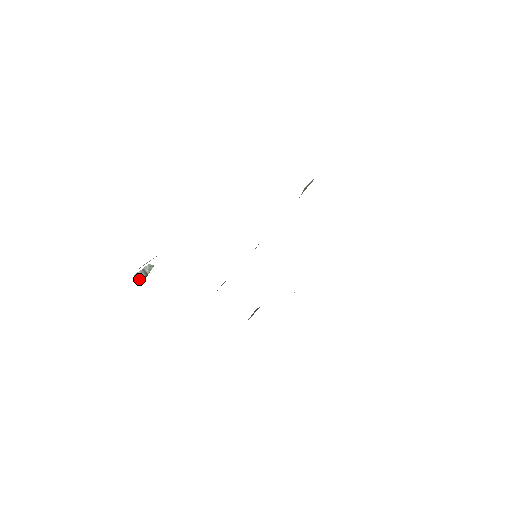
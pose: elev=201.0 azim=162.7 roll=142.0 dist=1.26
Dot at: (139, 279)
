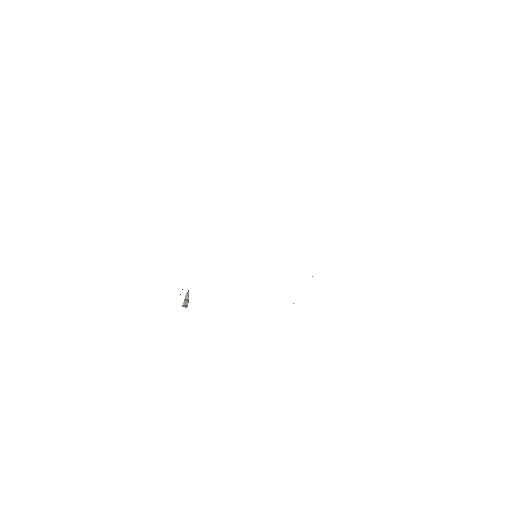
Dot at: (186, 306)
